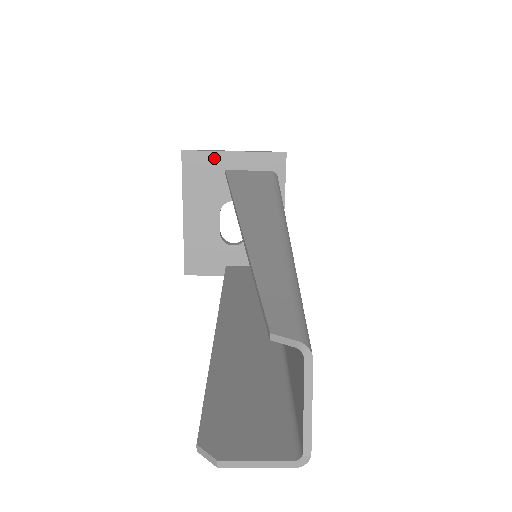
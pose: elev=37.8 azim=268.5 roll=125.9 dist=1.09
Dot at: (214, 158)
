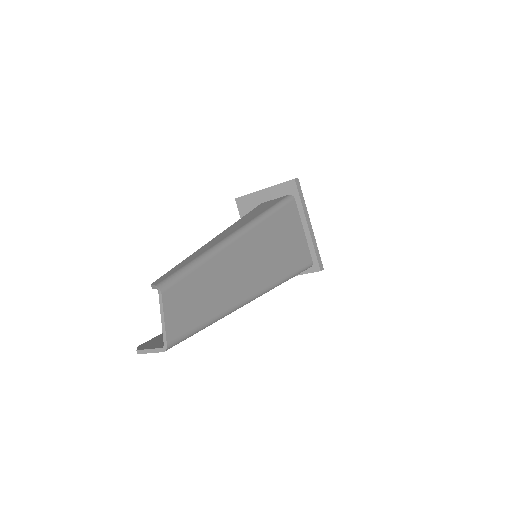
Dot at: (253, 197)
